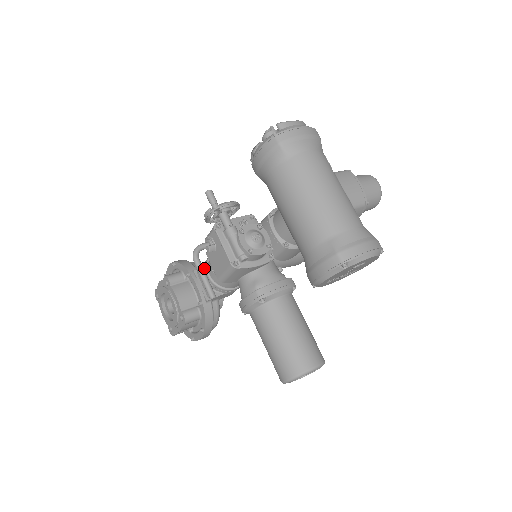
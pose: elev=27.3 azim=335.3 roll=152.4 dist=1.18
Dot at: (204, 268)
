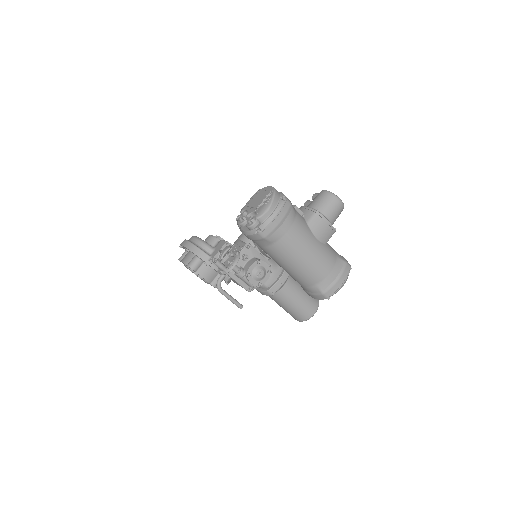
Dot at: occluded
